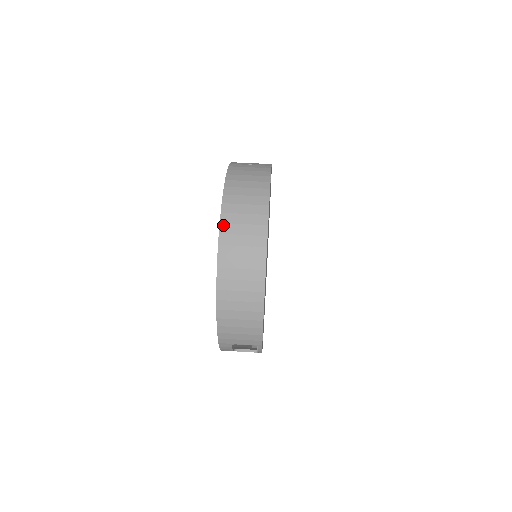
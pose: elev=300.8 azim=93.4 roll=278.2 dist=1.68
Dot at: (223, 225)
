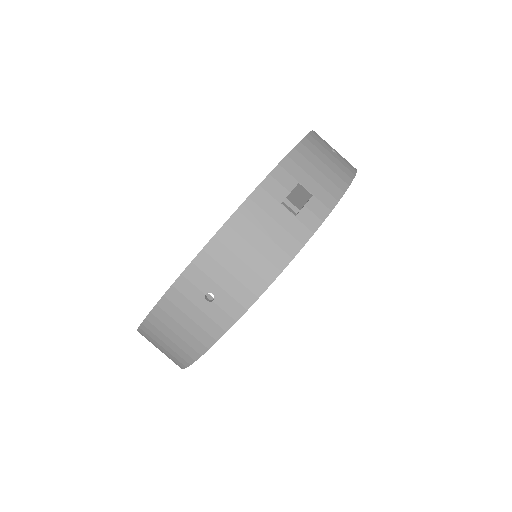
Dot at: occluded
